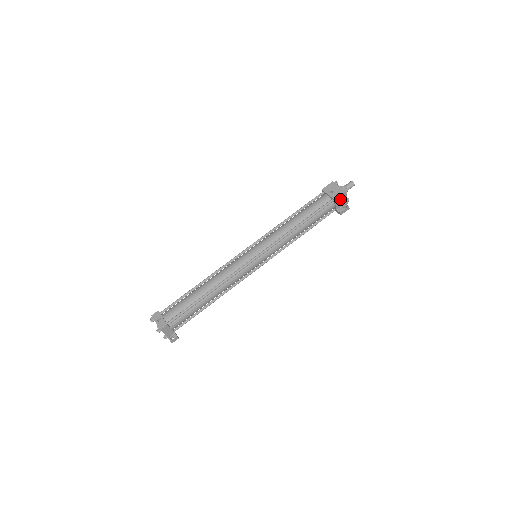
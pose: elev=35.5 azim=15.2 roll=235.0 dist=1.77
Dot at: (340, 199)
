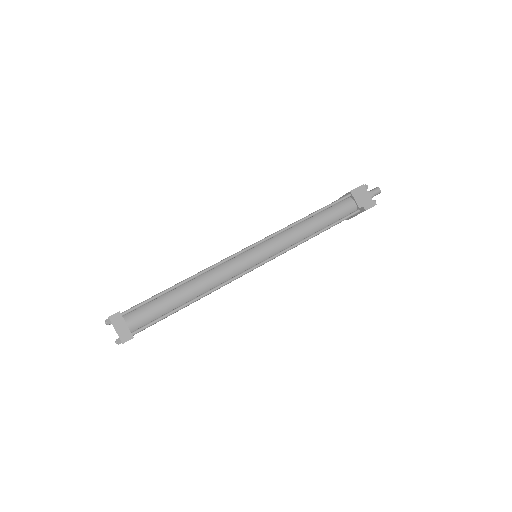
Dot at: (359, 194)
